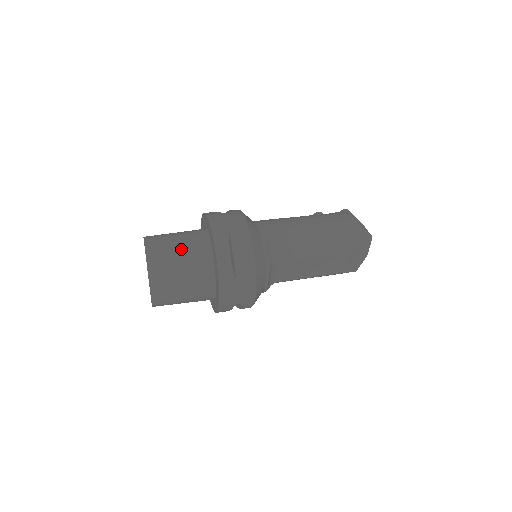
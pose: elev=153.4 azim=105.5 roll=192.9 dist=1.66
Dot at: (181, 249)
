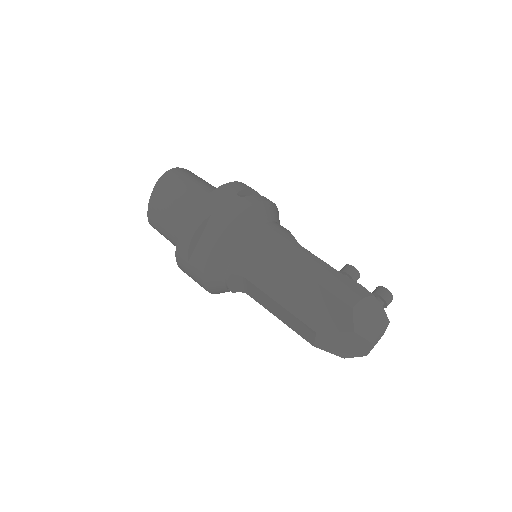
Dot at: (179, 199)
